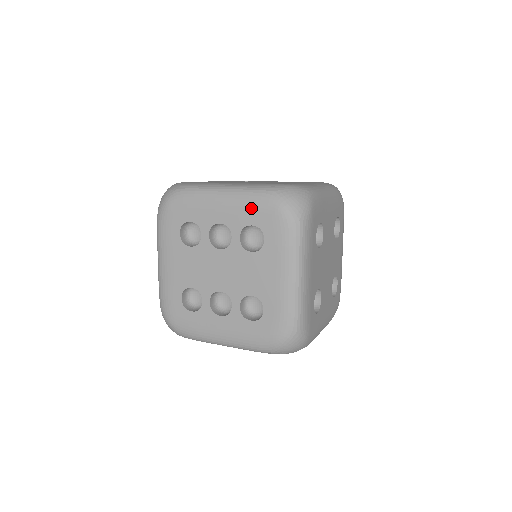
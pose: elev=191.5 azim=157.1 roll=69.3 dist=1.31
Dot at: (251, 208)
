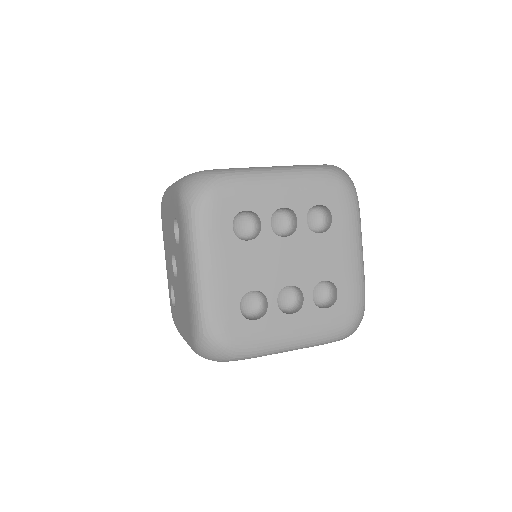
Dot at: (316, 187)
